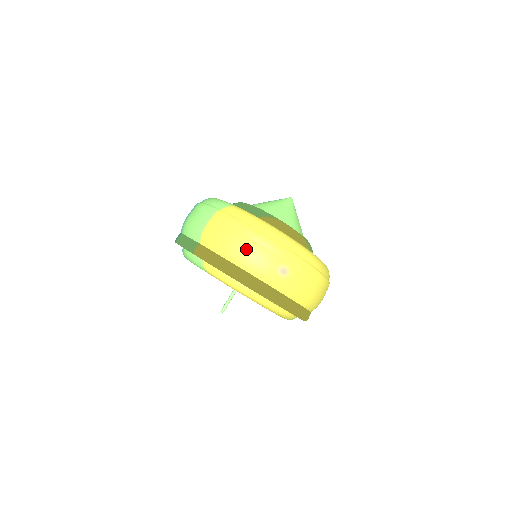
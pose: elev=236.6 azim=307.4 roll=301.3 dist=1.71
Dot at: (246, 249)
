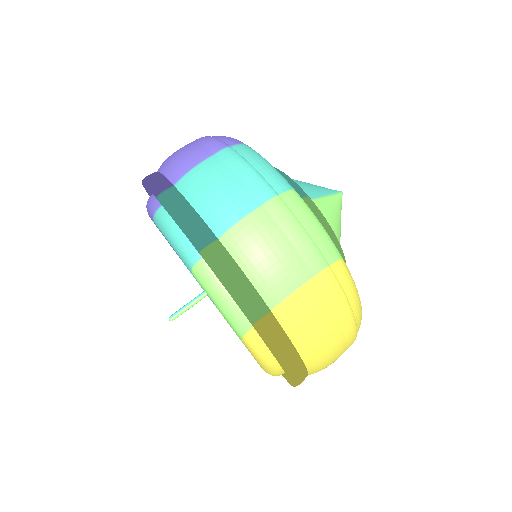
Dot at: (332, 348)
